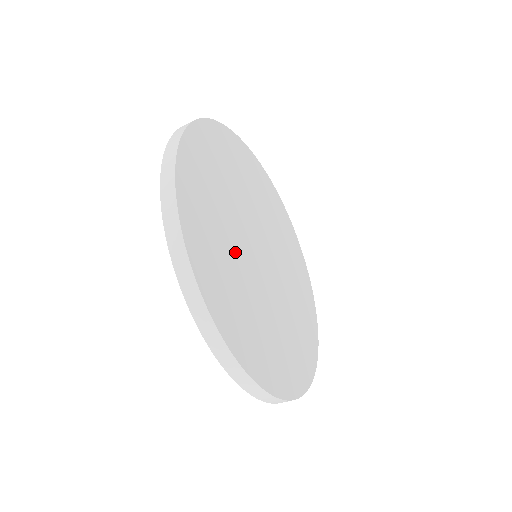
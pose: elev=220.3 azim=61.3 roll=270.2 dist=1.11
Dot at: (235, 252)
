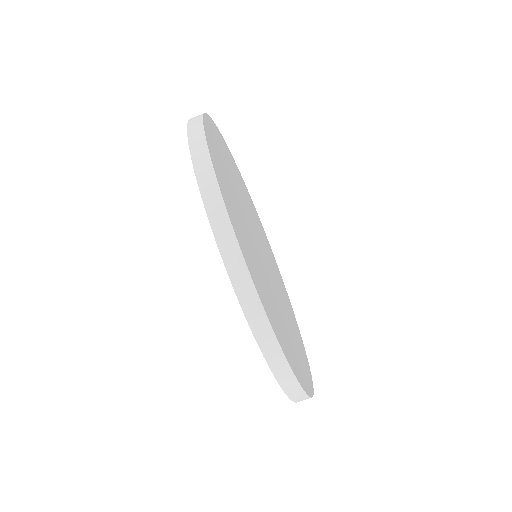
Dot at: (241, 210)
